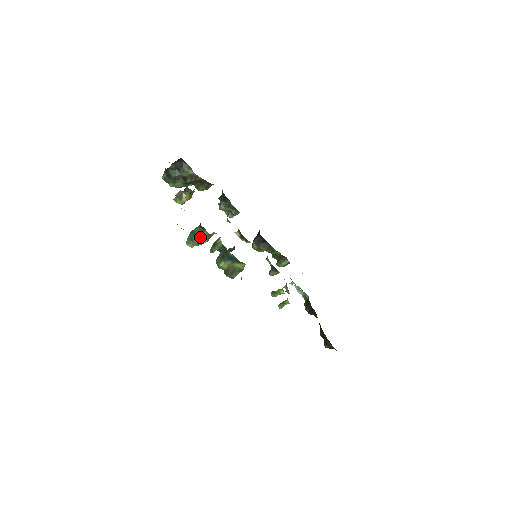
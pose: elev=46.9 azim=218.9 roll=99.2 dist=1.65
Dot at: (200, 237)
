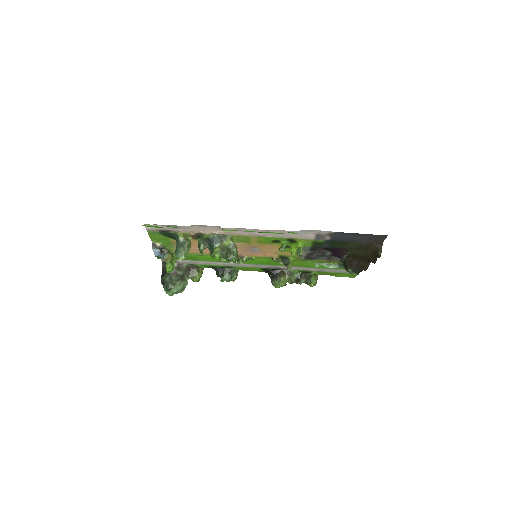
Dot at: (181, 244)
